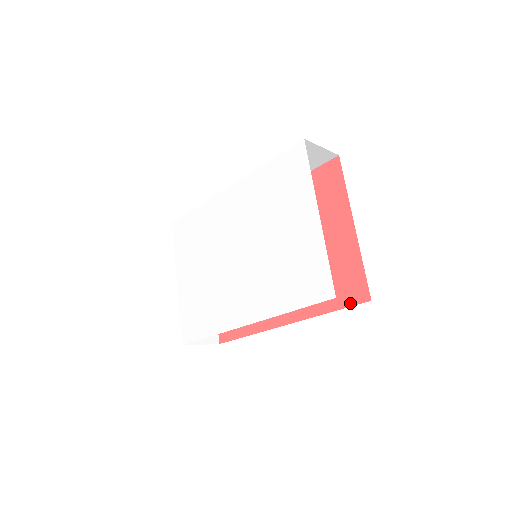
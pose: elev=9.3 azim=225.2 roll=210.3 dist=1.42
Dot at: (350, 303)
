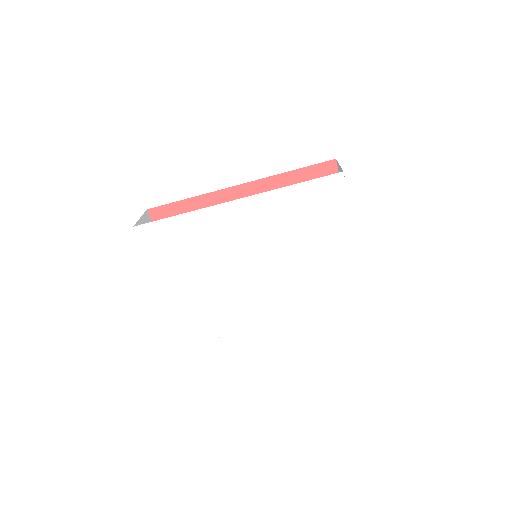
Dot at: occluded
